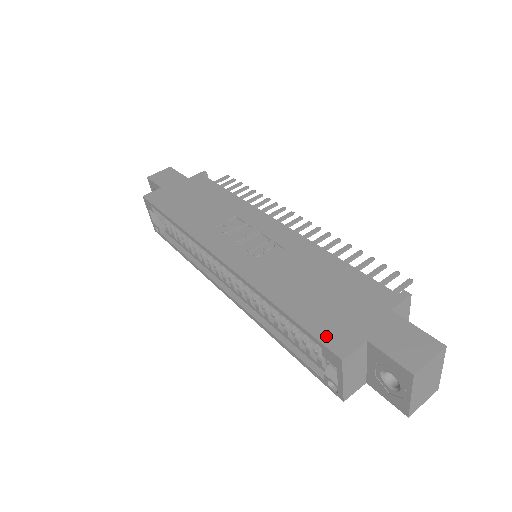
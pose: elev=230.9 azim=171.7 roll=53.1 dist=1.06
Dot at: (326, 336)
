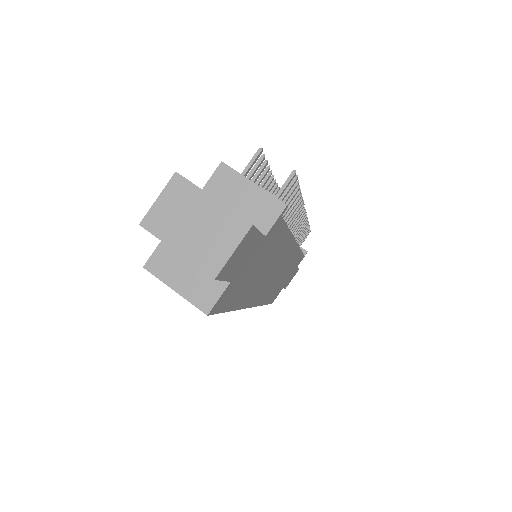
Dot at: occluded
